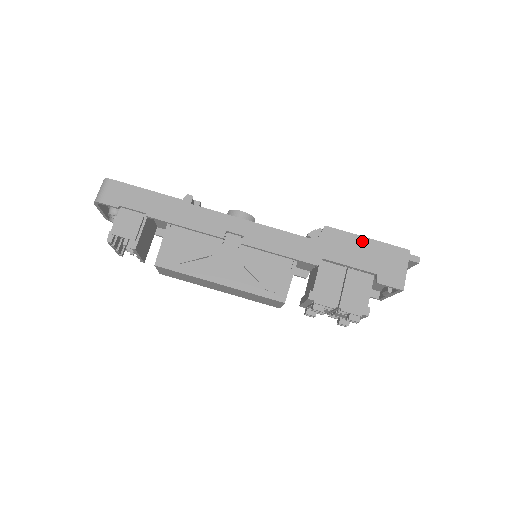
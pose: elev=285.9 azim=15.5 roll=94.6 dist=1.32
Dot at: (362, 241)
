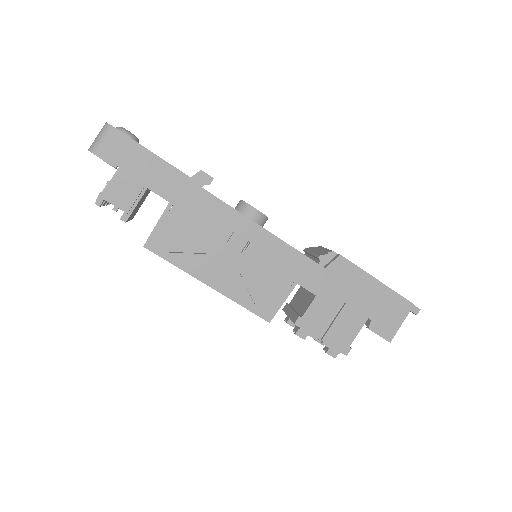
Dot at: (371, 282)
